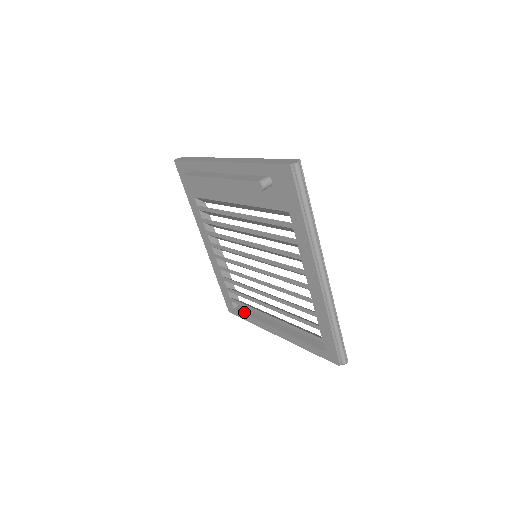
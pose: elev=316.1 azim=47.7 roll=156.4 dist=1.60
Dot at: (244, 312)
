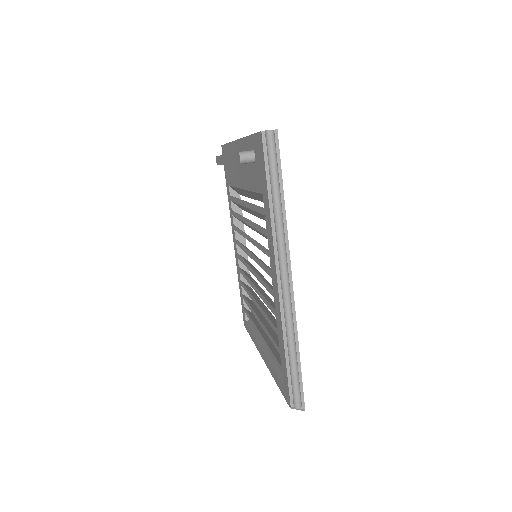
Dot at: (250, 326)
